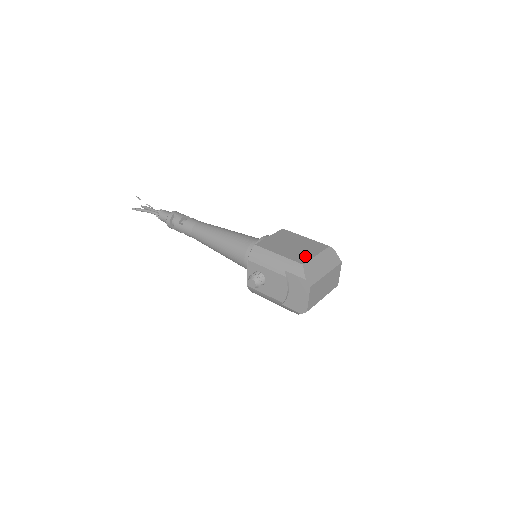
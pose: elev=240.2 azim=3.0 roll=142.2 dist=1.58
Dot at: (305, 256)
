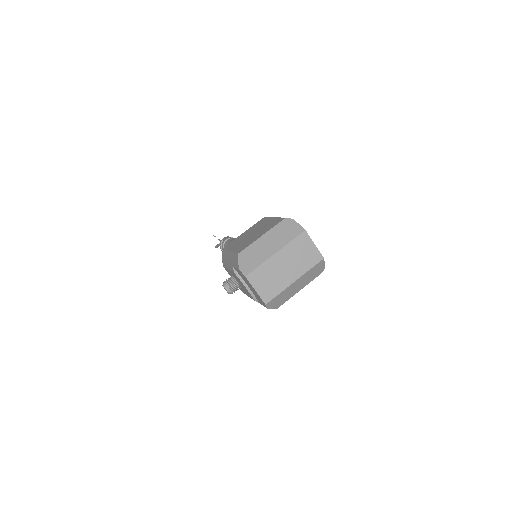
Dot at: (249, 242)
